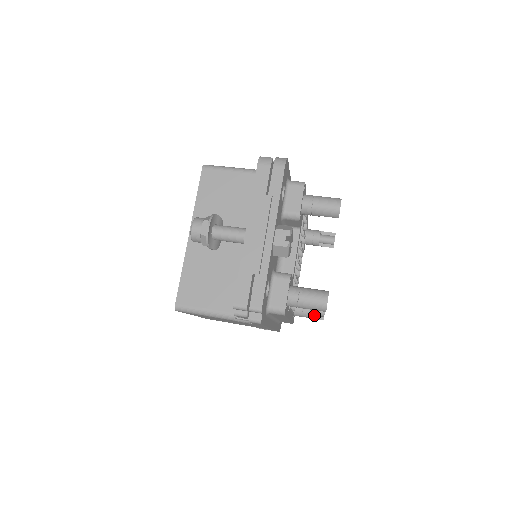
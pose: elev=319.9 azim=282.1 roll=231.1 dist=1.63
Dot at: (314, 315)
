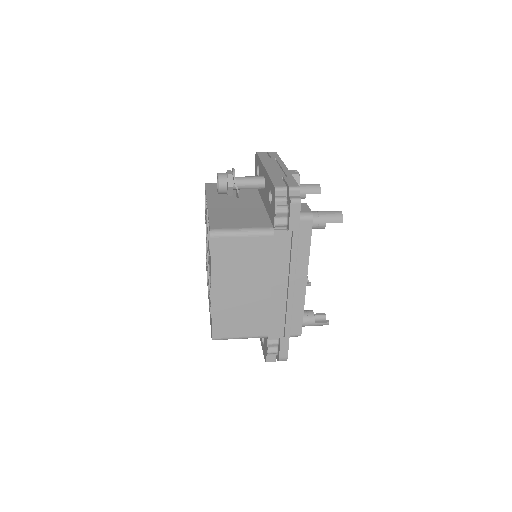
Dot at: (318, 321)
